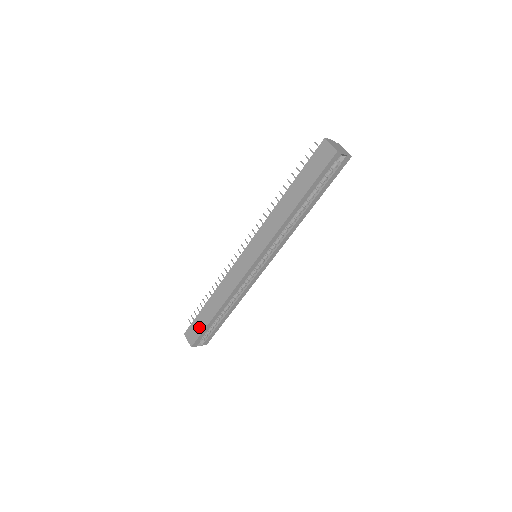
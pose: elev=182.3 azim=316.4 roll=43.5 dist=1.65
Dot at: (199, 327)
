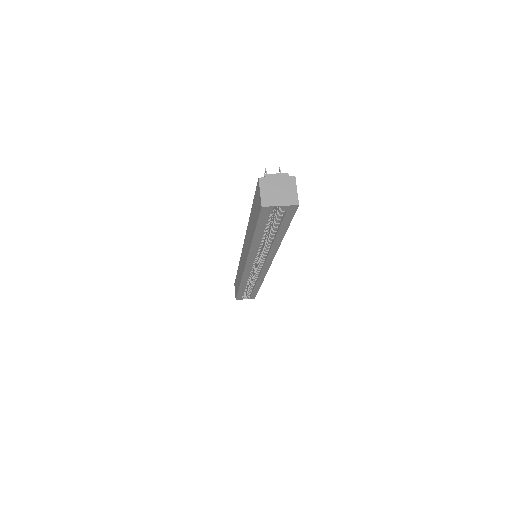
Dot at: (236, 289)
